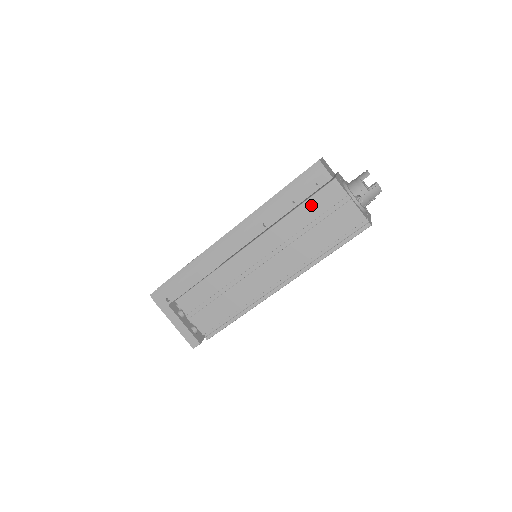
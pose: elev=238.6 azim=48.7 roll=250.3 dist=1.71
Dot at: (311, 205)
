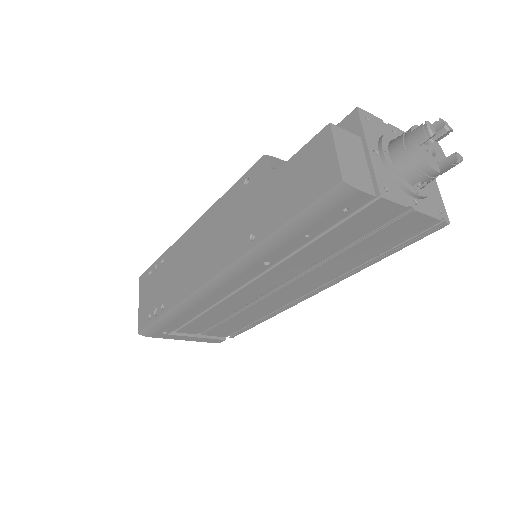
Dot at: (340, 232)
